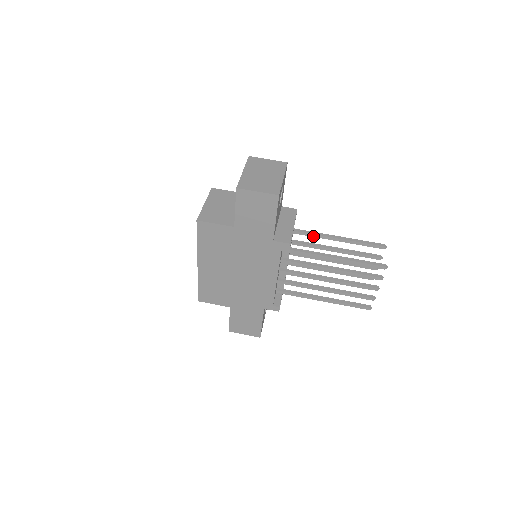
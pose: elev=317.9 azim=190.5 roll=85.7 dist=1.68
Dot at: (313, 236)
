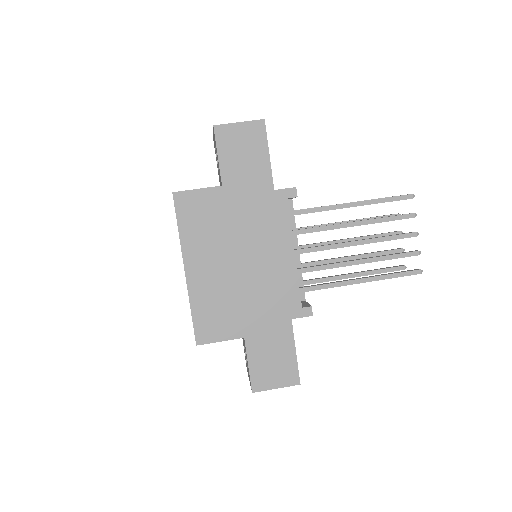
Dot at: occluded
